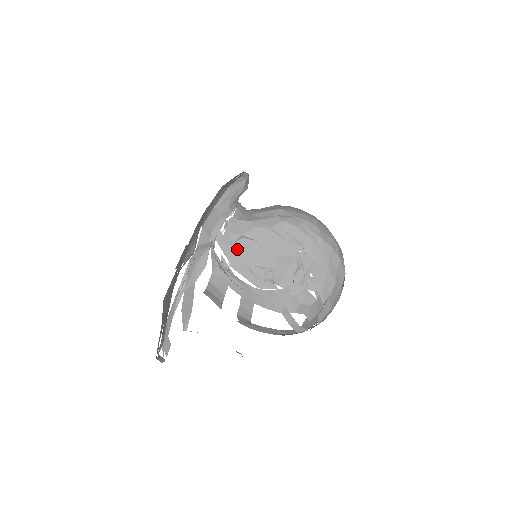
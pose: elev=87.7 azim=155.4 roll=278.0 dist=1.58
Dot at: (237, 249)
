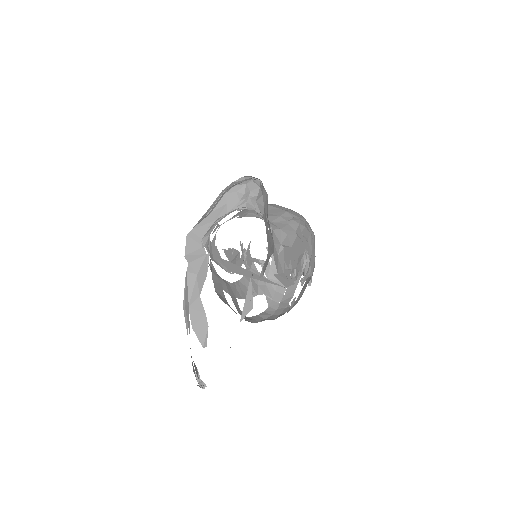
Dot at: (281, 259)
